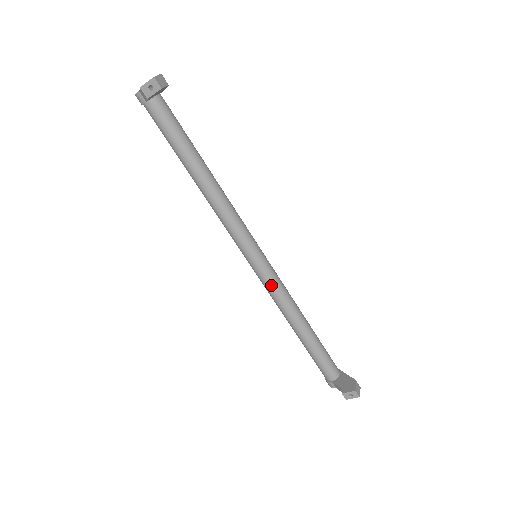
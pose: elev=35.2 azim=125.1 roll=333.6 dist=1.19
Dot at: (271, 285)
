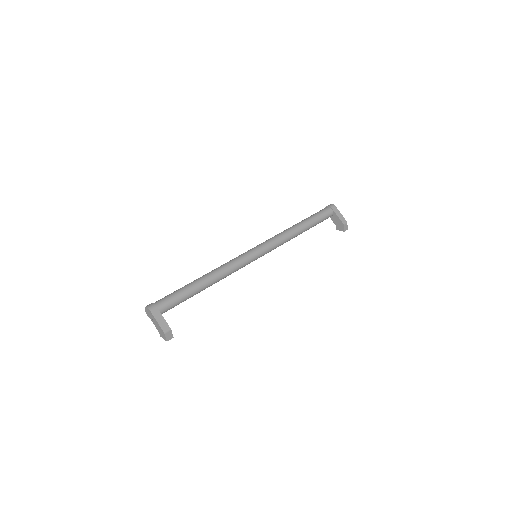
Dot at: occluded
